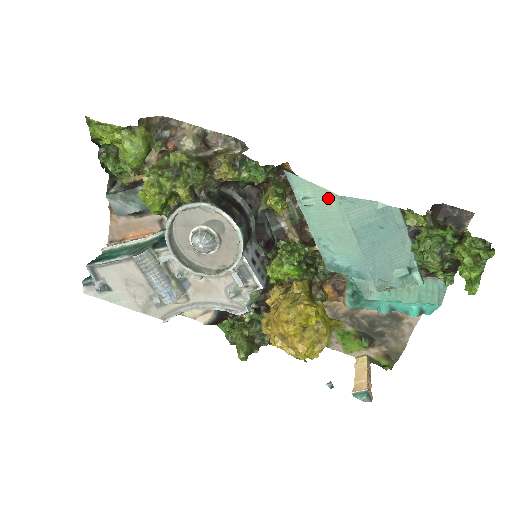
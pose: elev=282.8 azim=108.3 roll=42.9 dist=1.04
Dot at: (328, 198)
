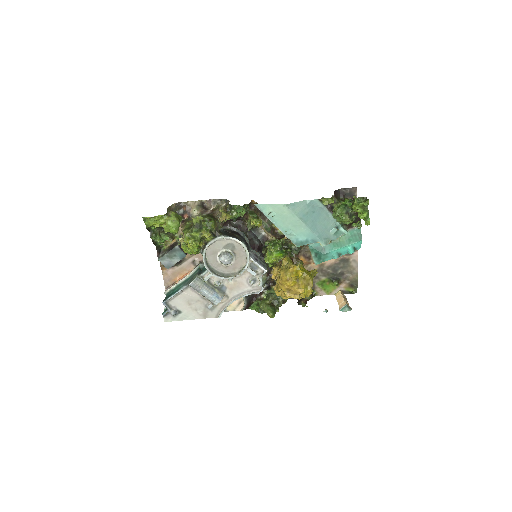
Dot at: (281, 208)
